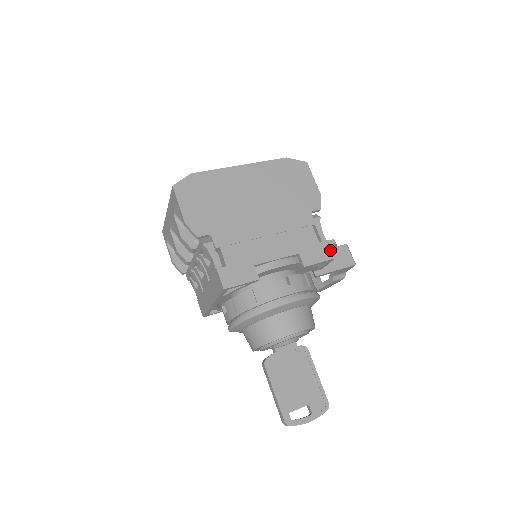
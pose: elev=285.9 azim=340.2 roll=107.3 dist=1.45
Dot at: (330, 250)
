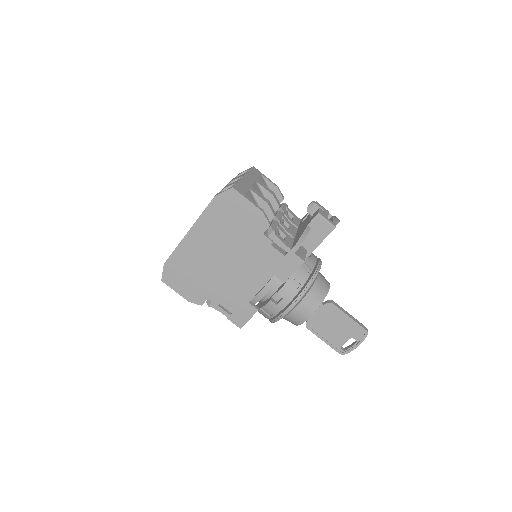
Dot at: (297, 257)
